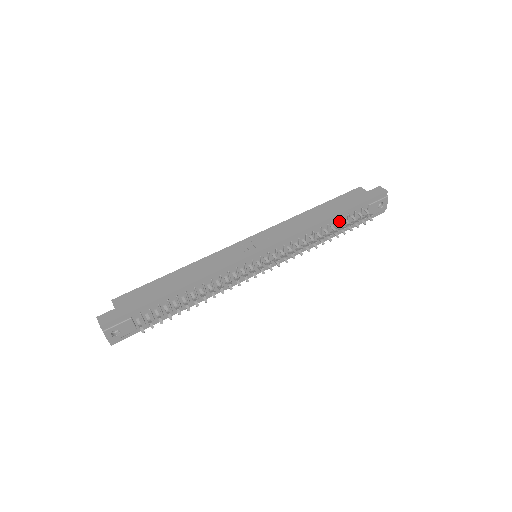
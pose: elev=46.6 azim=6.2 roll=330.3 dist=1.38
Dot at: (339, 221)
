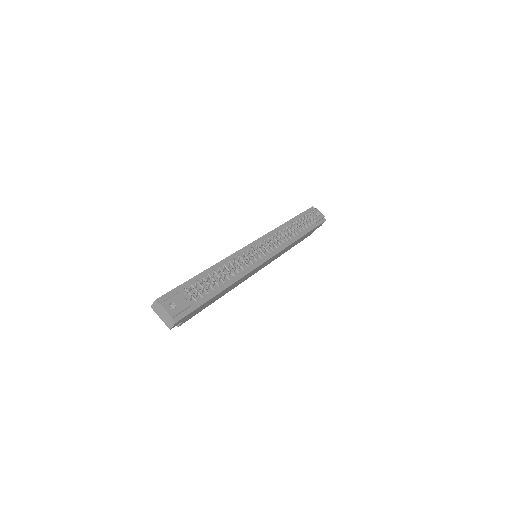
Dot at: (297, 225)
